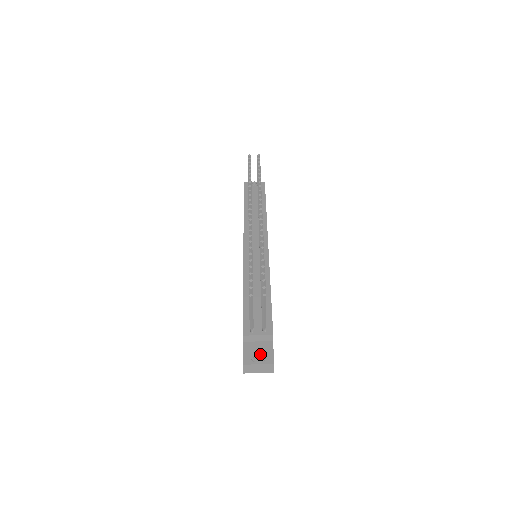
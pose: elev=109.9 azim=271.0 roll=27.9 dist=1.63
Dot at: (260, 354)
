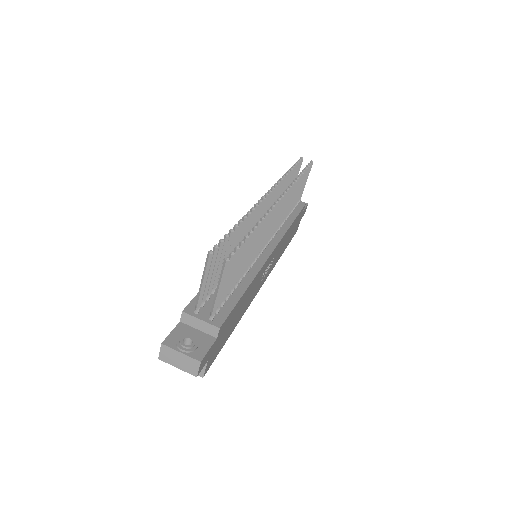
Dot at: (191, 343)
